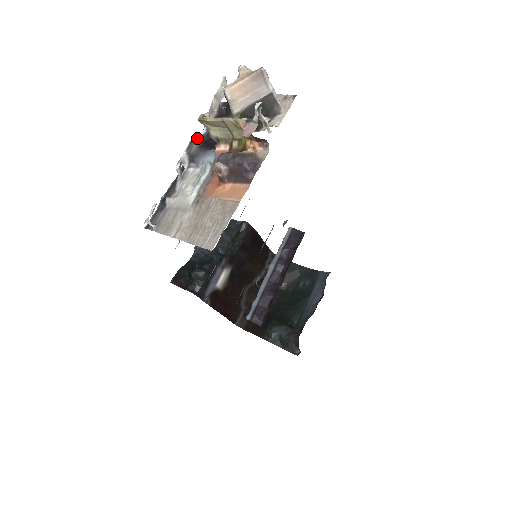
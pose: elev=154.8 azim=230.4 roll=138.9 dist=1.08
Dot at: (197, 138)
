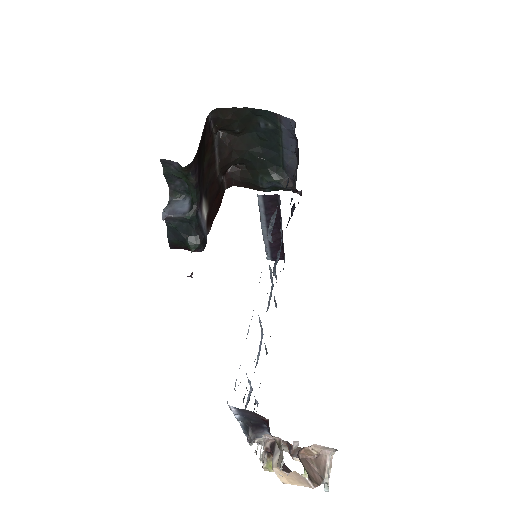
Dot at: (236, 418)
